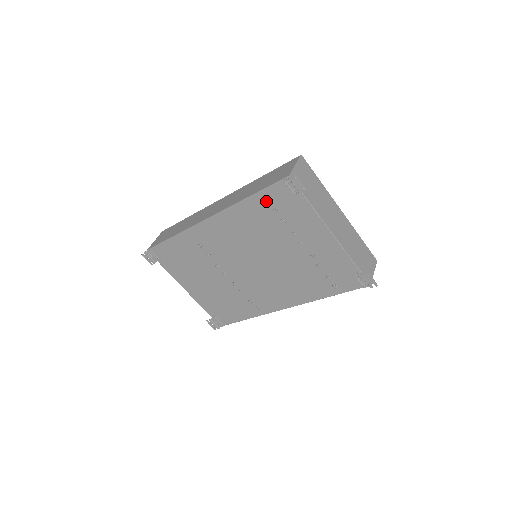
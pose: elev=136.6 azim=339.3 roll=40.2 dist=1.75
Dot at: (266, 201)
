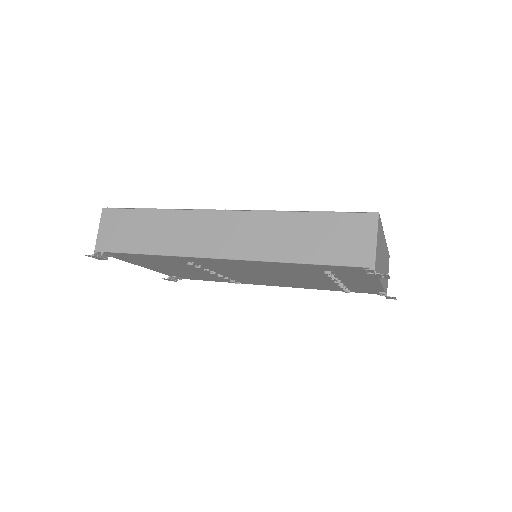
Dot at: (321, 268)
